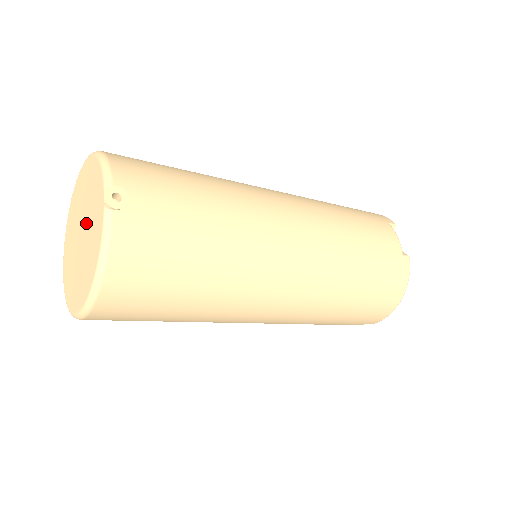
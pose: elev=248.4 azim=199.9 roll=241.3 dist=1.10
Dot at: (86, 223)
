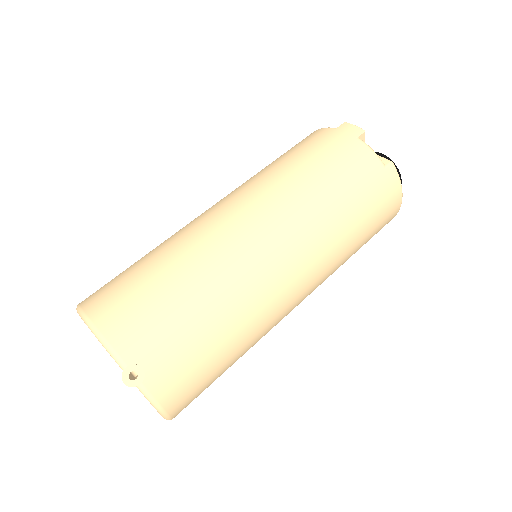
Dot at: occluded
